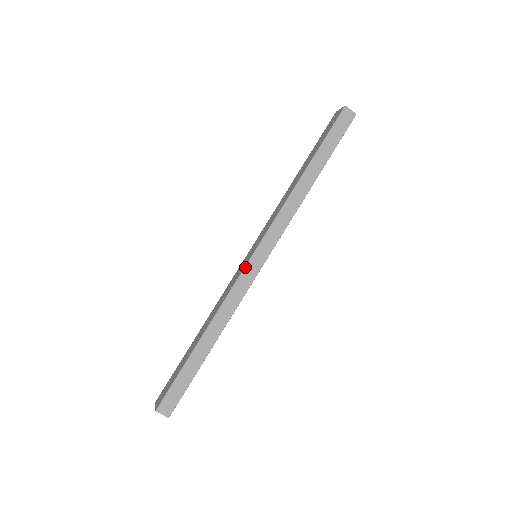
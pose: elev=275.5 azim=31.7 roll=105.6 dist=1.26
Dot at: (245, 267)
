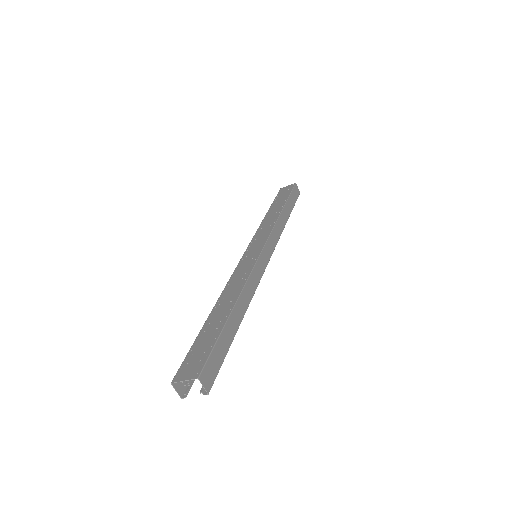
Dot at: (259, 256)
